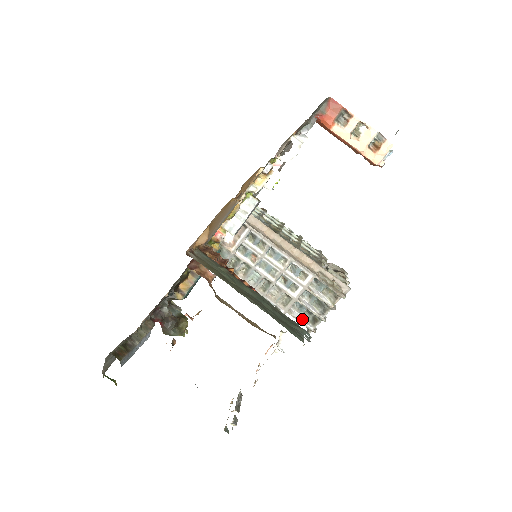
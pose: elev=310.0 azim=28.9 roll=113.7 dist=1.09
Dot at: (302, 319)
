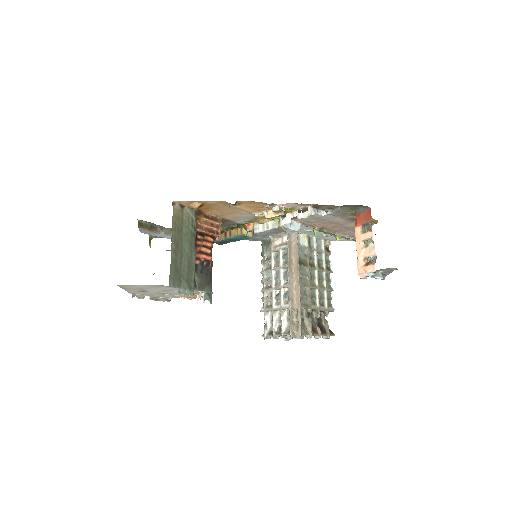
Dot at: (268, 325)
